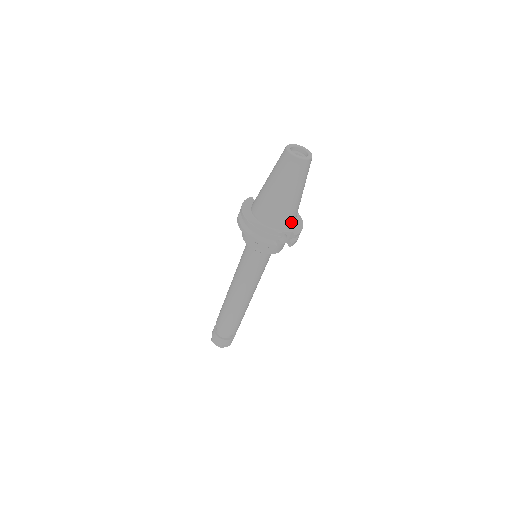
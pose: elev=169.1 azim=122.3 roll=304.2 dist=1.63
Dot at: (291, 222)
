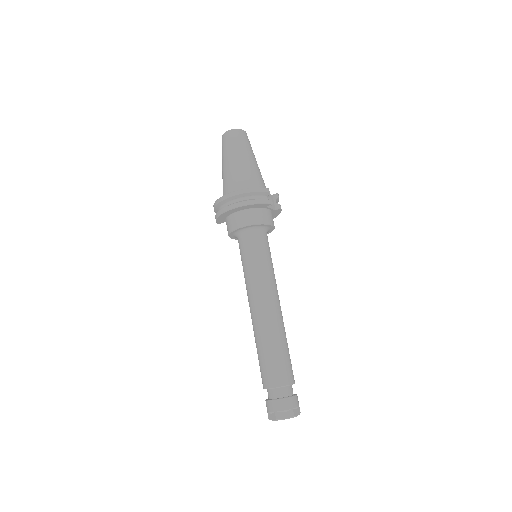
Dot at: occluded
